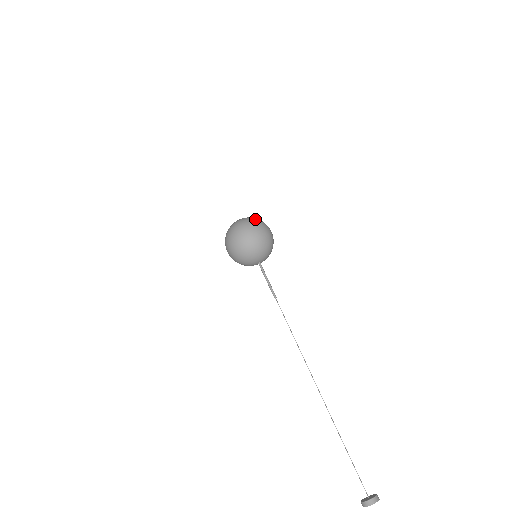
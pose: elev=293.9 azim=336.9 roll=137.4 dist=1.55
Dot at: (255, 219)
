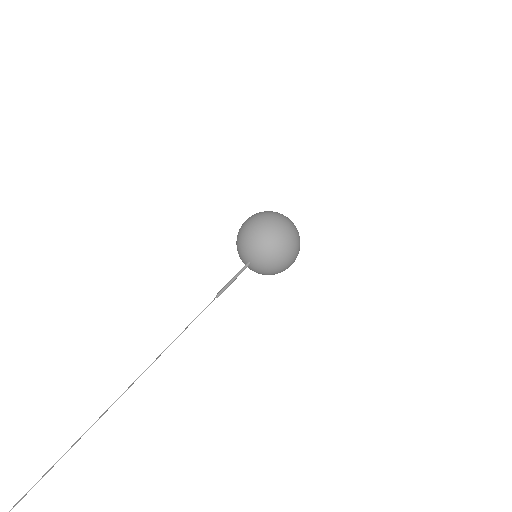
Dot at: (277, 212)
